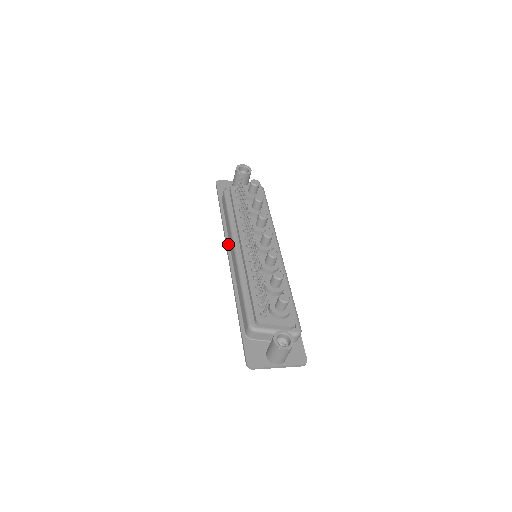
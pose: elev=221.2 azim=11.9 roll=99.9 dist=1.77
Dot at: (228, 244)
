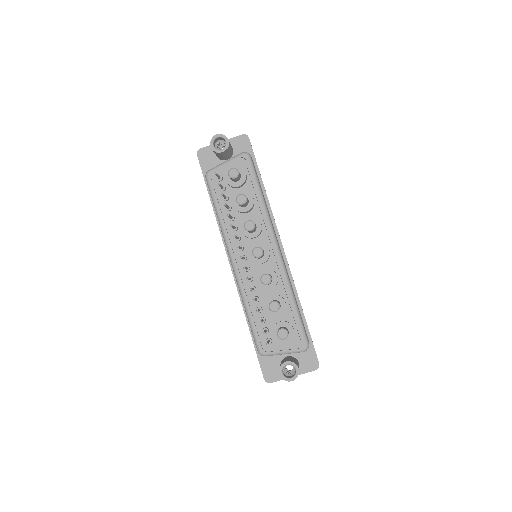
Dot at: occluded
